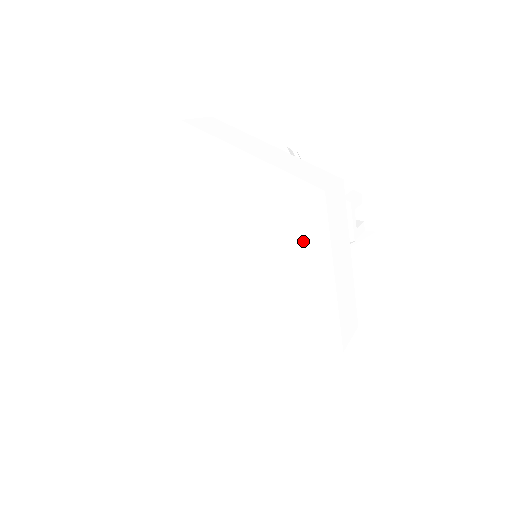
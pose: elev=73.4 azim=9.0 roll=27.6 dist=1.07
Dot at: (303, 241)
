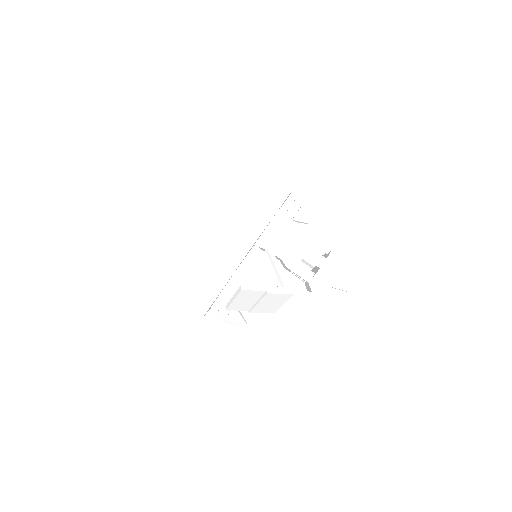
Dot at: occluded
